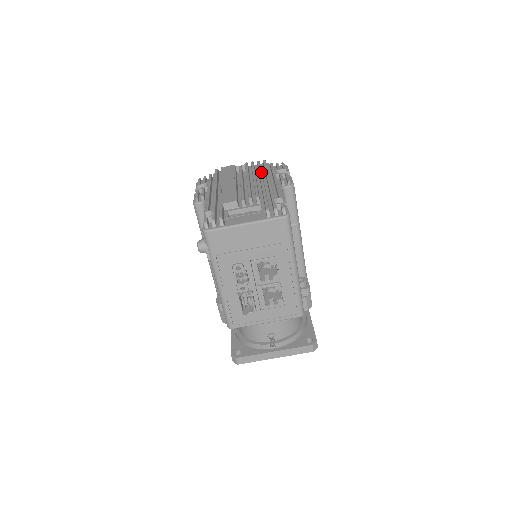
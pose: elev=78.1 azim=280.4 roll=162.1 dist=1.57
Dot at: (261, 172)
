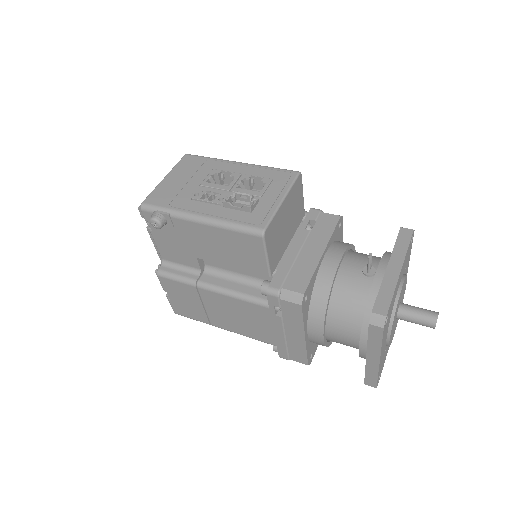
Dot at: occluded
